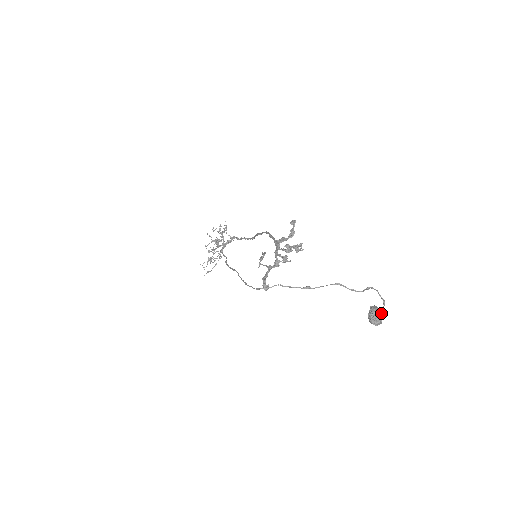
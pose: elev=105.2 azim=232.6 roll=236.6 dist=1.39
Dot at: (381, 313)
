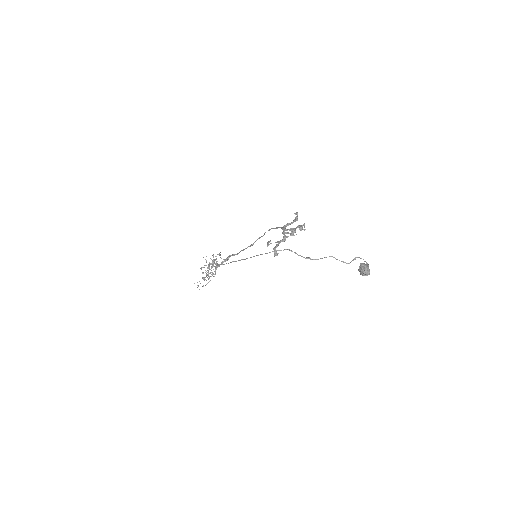
Dot at: occluded
